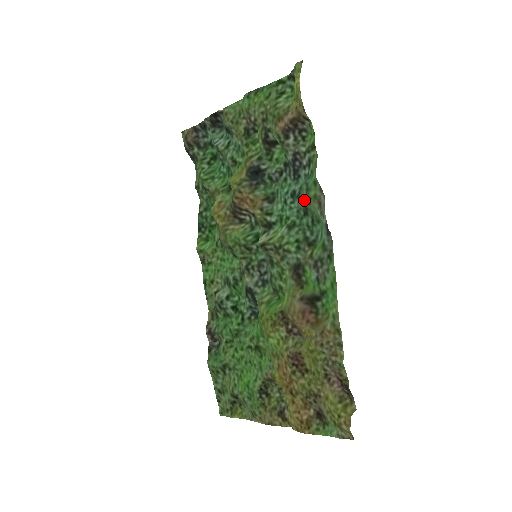
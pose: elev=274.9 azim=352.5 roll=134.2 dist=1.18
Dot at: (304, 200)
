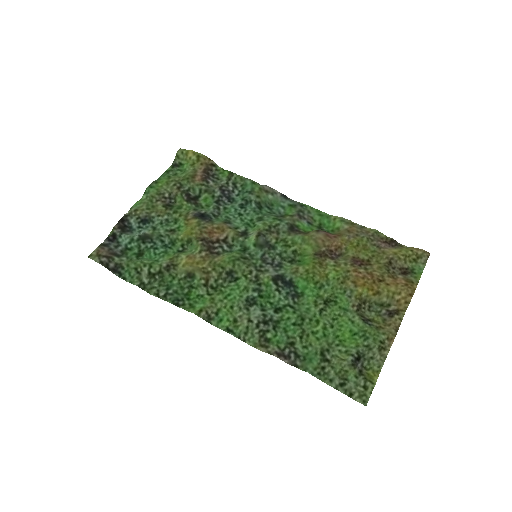
Dot at: (254, 199)
